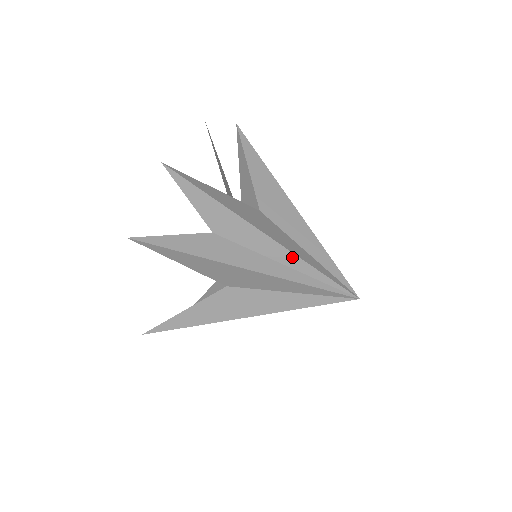
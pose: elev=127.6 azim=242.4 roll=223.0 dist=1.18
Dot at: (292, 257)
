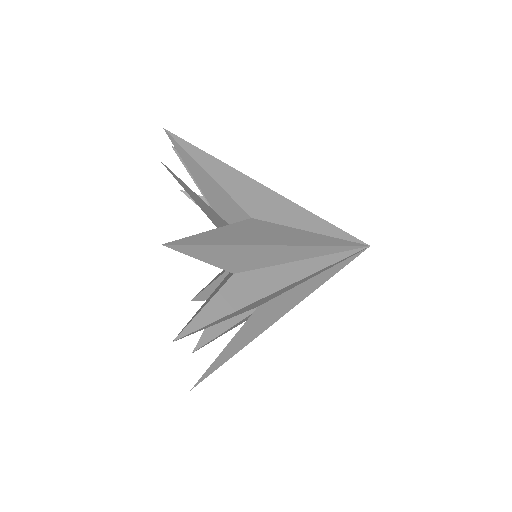
Dot at: (310, 249)
